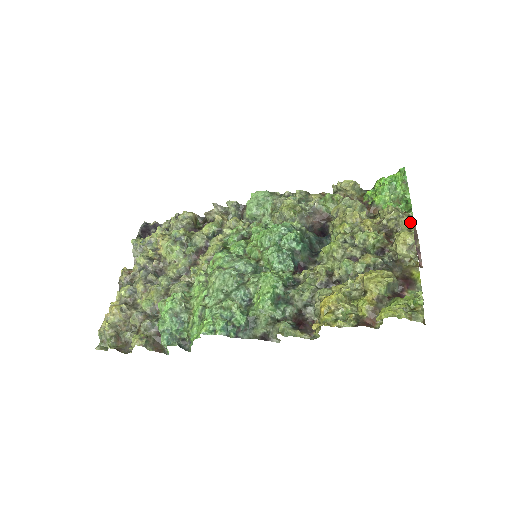
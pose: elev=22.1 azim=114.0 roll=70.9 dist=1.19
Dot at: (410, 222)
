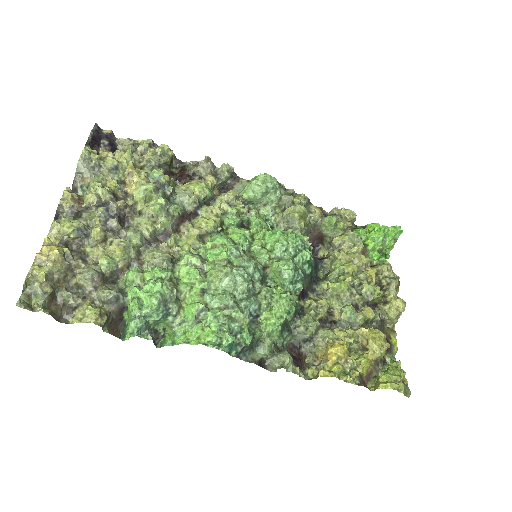
Dot at: (398, 286)
